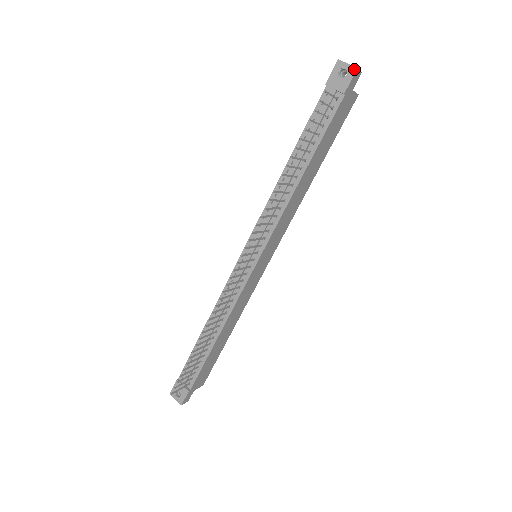
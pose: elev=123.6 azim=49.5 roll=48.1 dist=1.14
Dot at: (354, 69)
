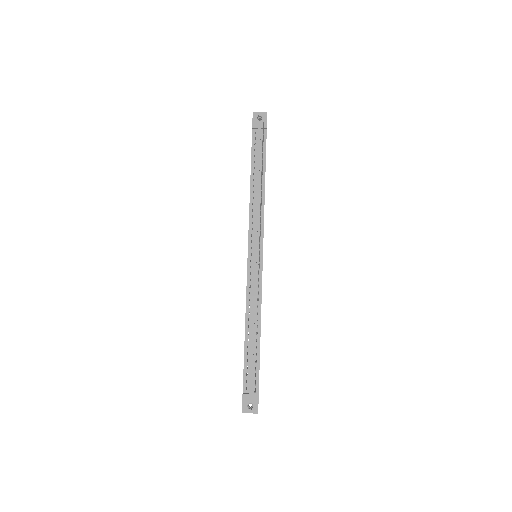
Dot at: (265, 114)
